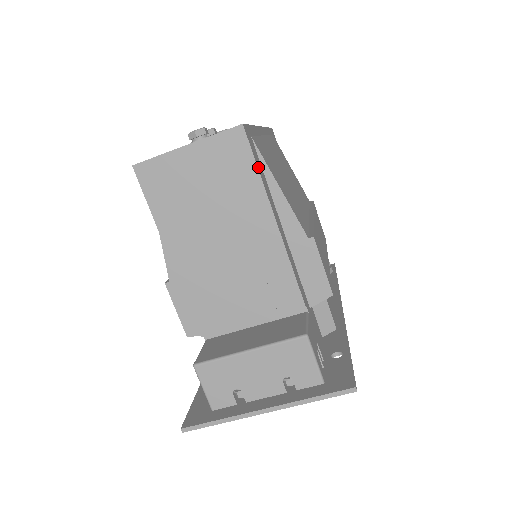
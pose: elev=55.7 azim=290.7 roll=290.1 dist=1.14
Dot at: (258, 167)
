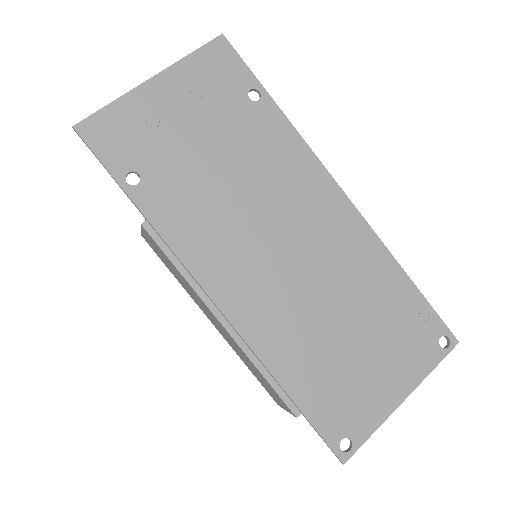
Dot at: occluded
